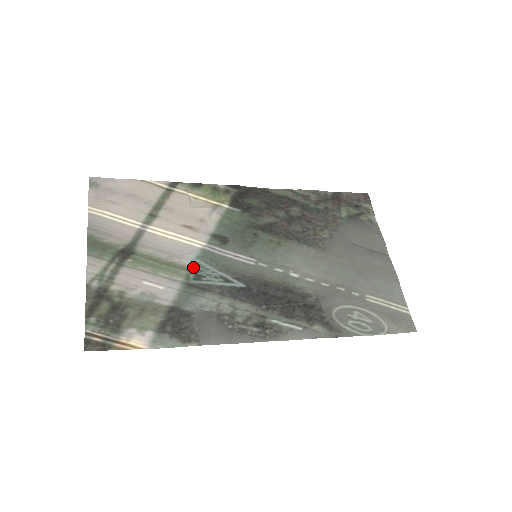
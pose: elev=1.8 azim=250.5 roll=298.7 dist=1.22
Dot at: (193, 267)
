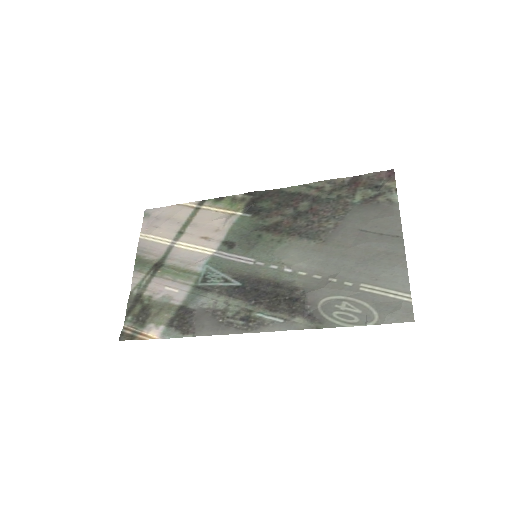
Dot at: (203, 272)
